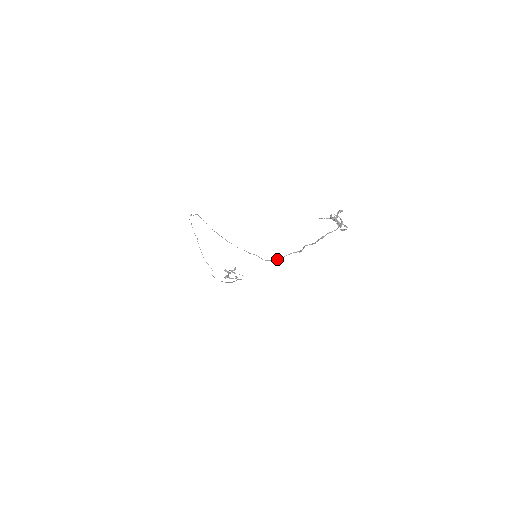
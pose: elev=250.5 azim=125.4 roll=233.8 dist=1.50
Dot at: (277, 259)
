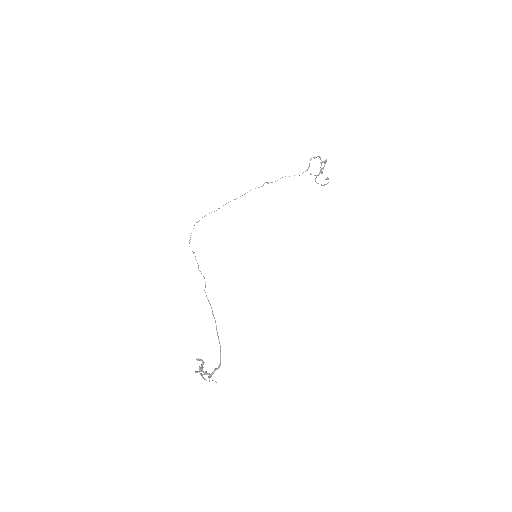
Dot at: occluded
